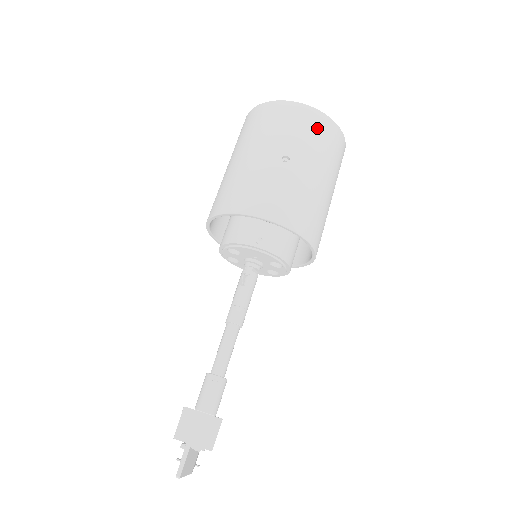
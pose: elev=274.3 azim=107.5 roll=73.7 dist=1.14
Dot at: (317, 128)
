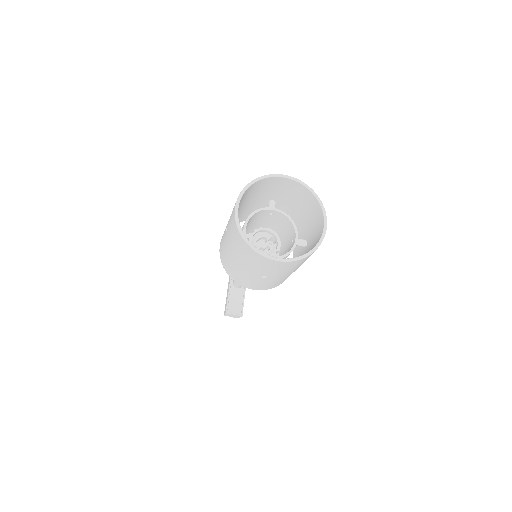
Dot at: (289, 266)
